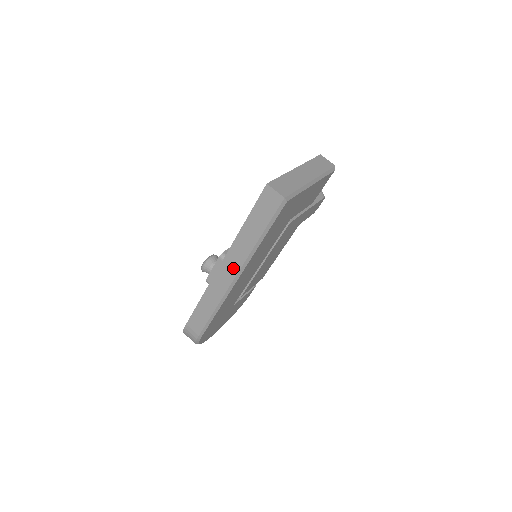
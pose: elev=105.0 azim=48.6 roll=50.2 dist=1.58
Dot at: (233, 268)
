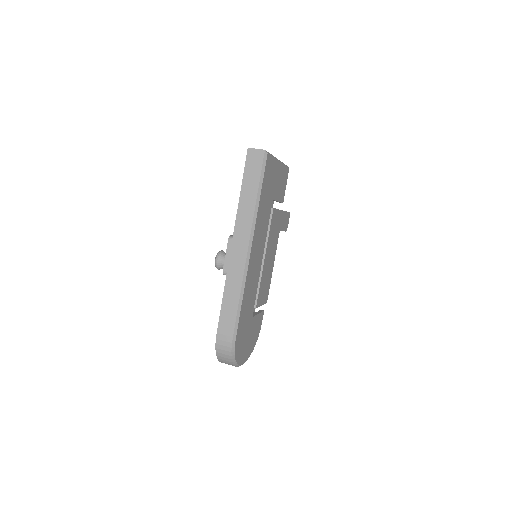
Dot at: (244, 238)
